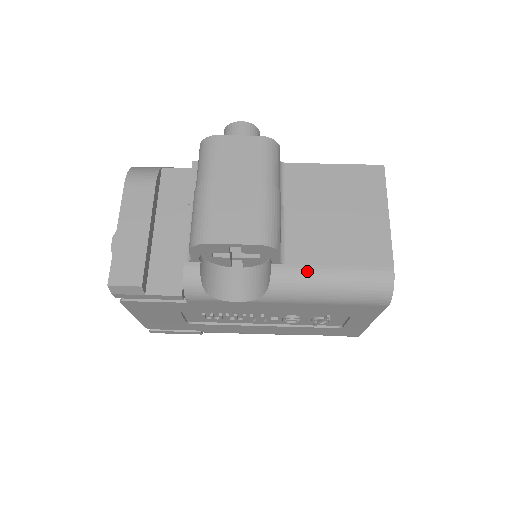
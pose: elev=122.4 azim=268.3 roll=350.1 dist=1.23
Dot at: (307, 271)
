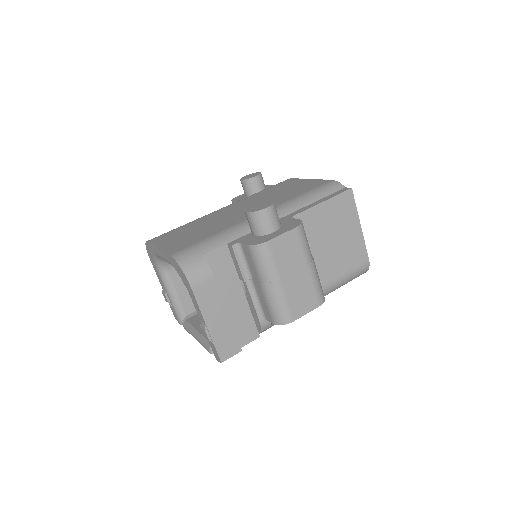
Dot at: (328, 287)
